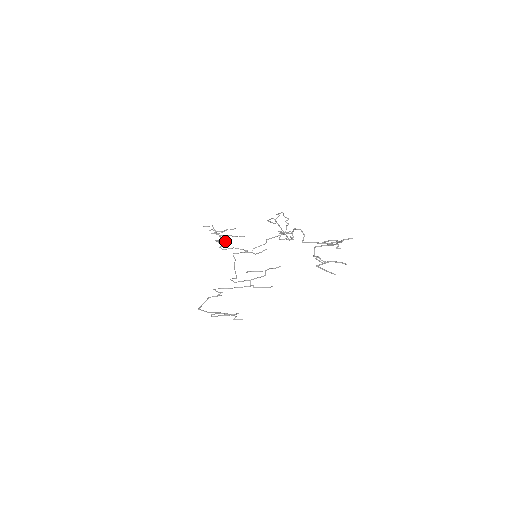
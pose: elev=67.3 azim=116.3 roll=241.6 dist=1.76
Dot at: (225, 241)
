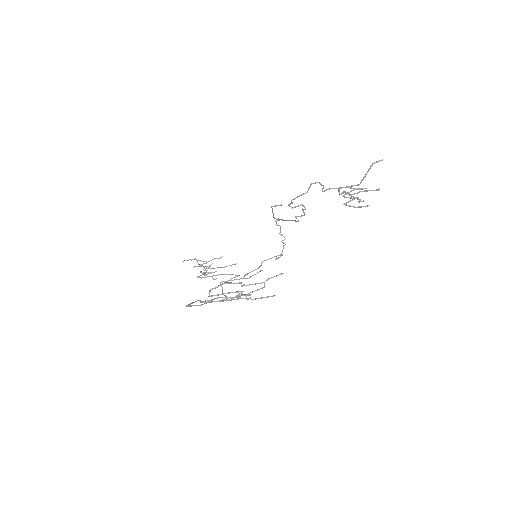
Dot at: occluded
